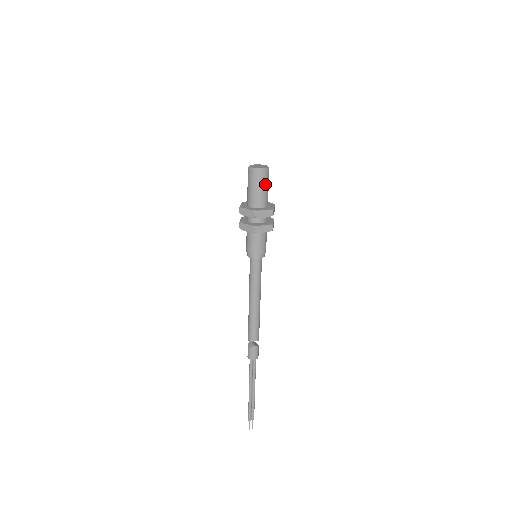
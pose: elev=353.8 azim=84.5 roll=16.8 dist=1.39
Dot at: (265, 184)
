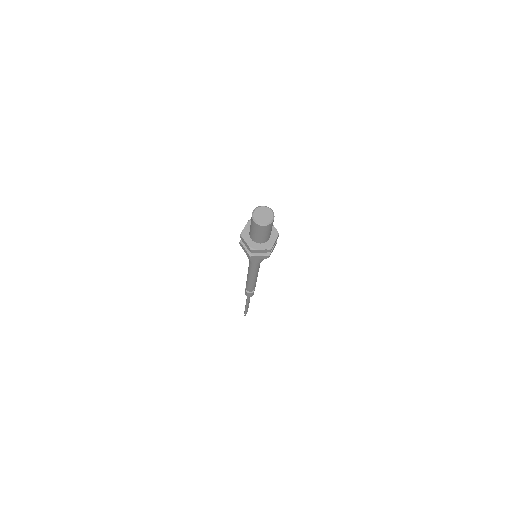
Dot at: (272, 225)
